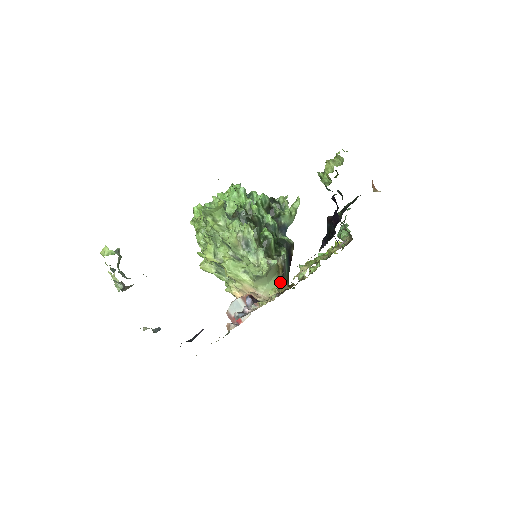
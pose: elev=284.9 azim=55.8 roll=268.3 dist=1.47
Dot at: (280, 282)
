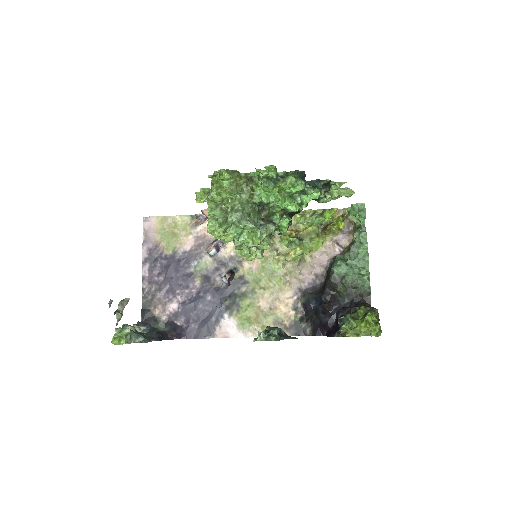
Dot at: occluded
